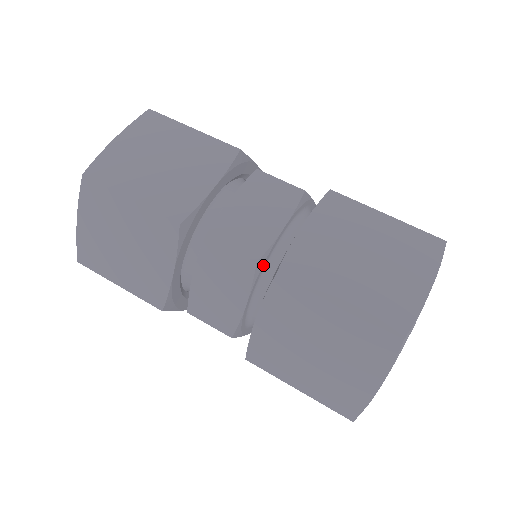
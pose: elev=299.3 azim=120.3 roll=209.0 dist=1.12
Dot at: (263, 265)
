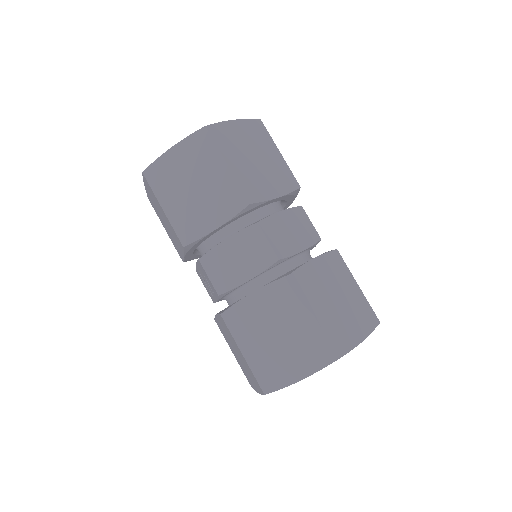
Dot at: (278, 264)
